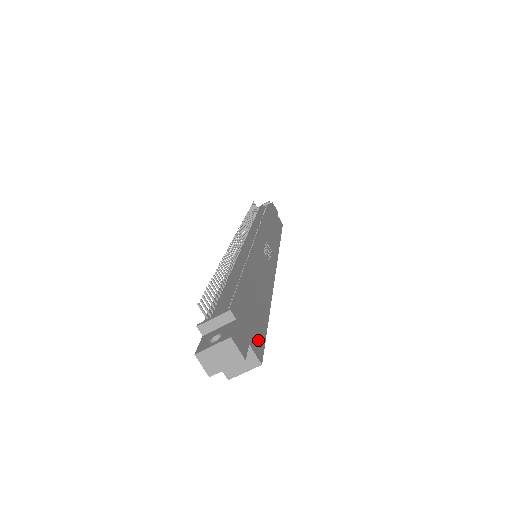
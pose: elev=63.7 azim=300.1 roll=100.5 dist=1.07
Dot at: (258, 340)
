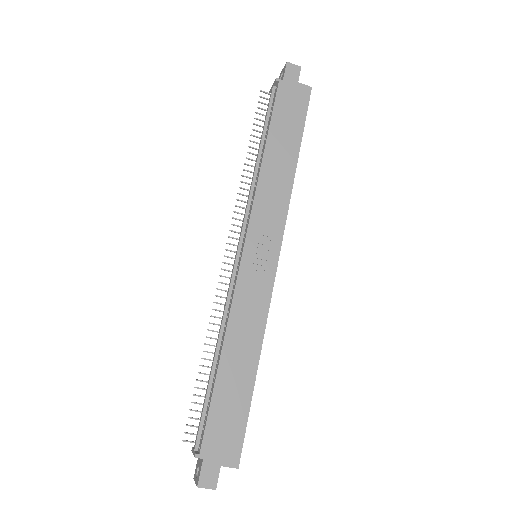
Dot at: (234, 445)
